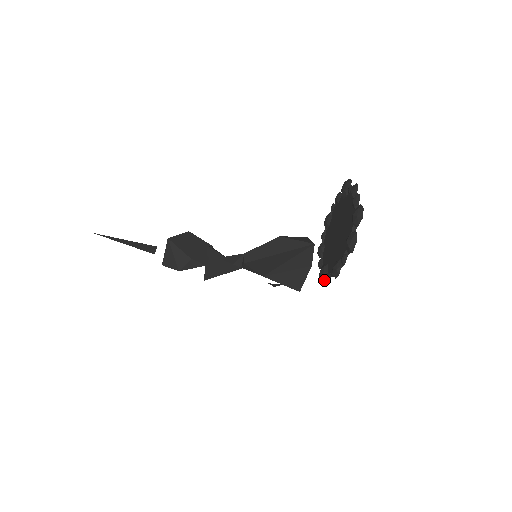
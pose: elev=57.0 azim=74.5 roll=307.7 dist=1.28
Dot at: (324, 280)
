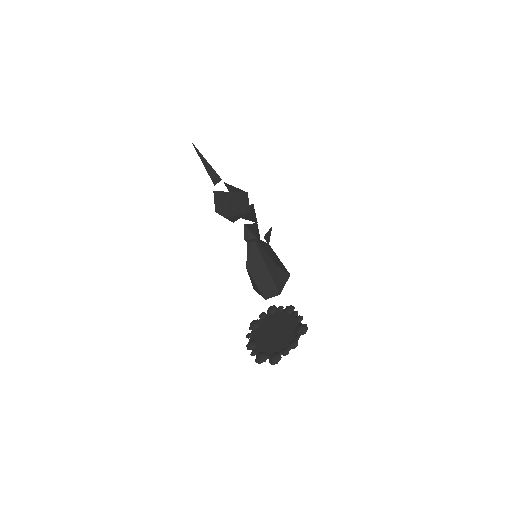
Dot at: (250, 328)
